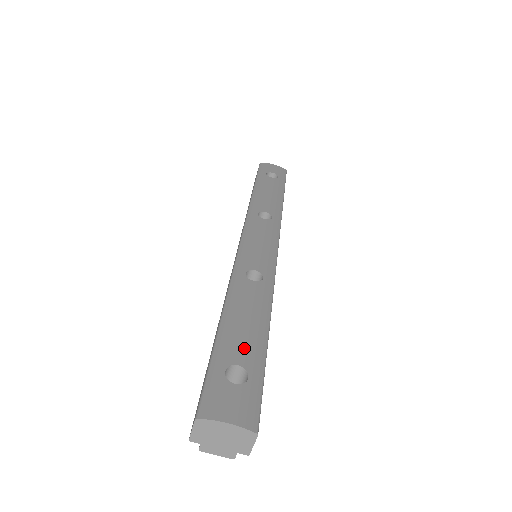
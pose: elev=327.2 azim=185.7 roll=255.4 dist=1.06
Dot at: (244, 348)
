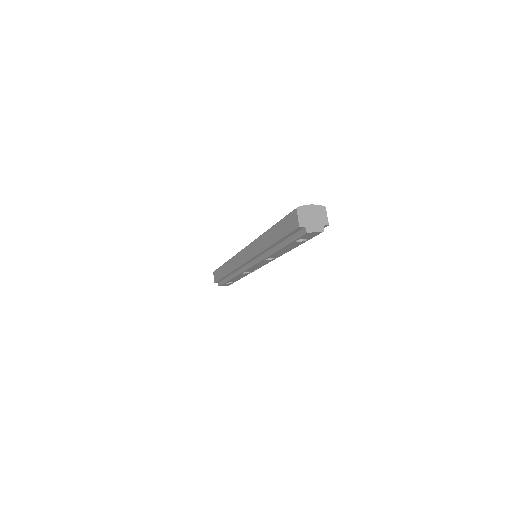
Dot at: occluded
